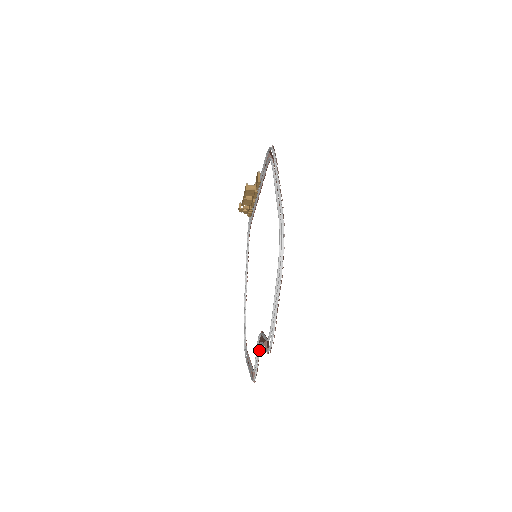
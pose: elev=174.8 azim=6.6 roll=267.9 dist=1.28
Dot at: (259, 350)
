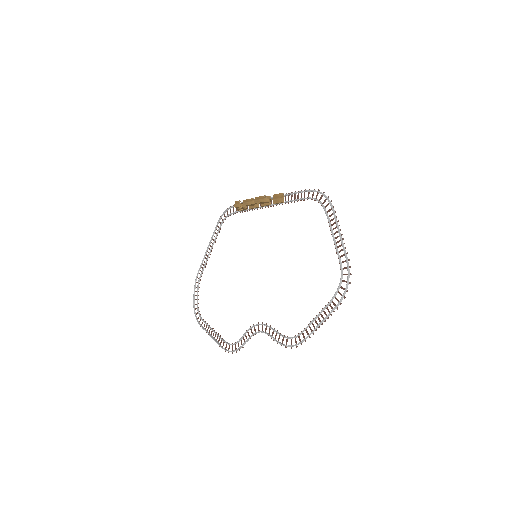
Dot at: (254, 334)
